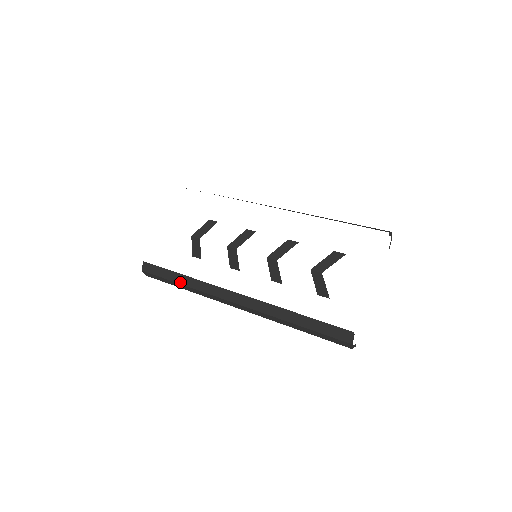
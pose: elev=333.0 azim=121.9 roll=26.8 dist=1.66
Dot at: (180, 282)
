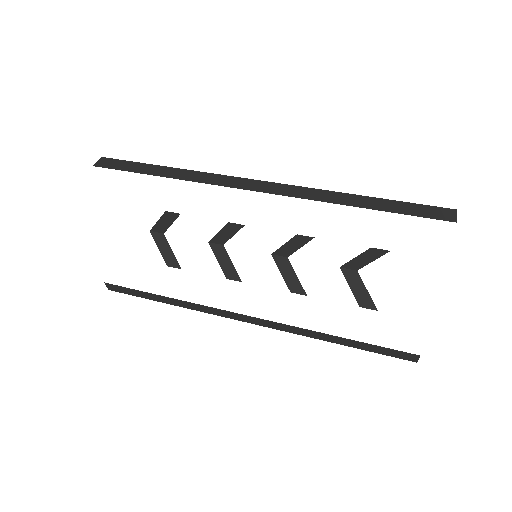
Dot at: (168, 303)
